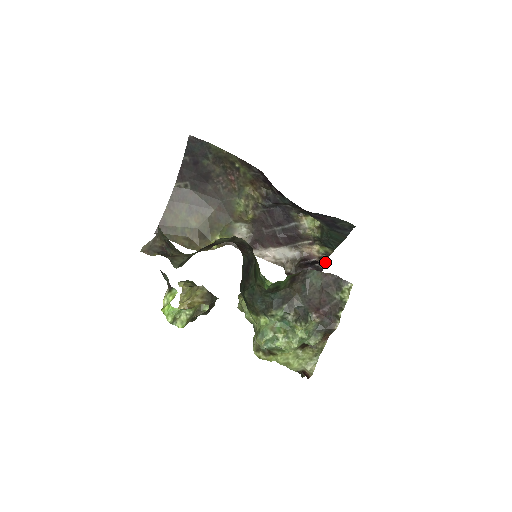
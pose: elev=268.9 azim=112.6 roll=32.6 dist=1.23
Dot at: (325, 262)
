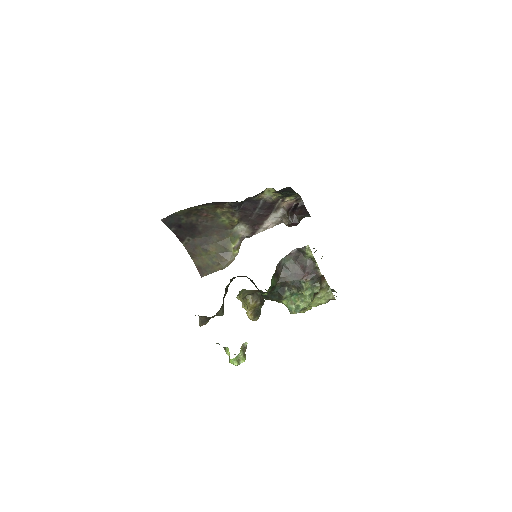
Dot at: (301, 200)
